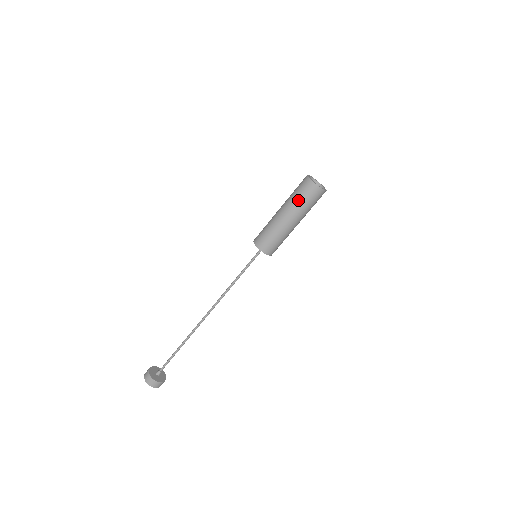
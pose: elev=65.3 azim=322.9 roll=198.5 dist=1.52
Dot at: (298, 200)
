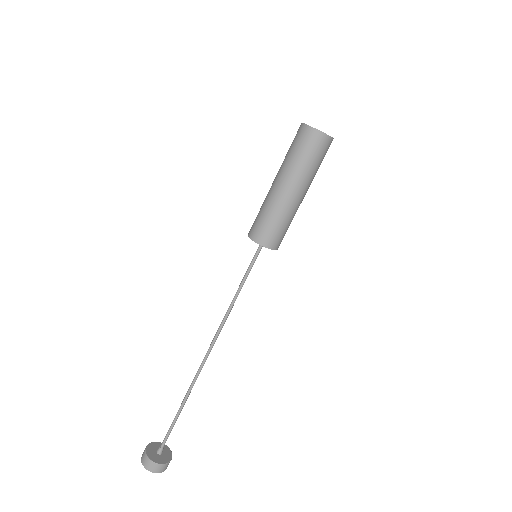
Dot at: (287, 154)
